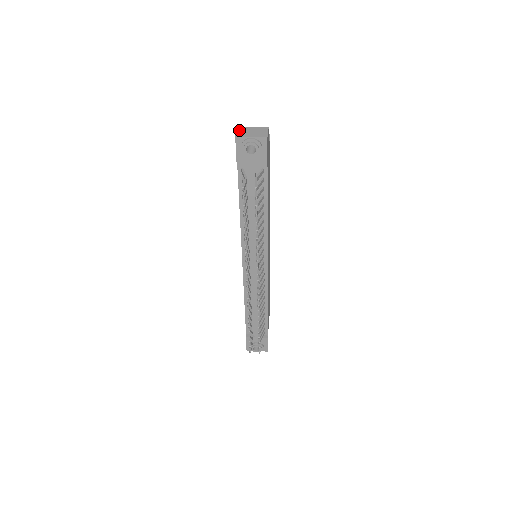
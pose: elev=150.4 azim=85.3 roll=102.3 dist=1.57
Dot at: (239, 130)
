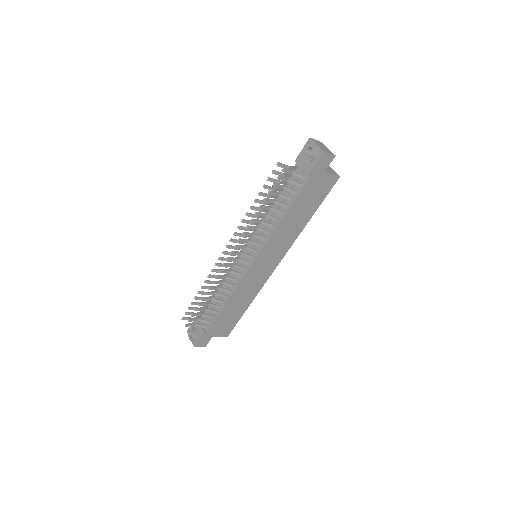
Dot at: (318, 141)
